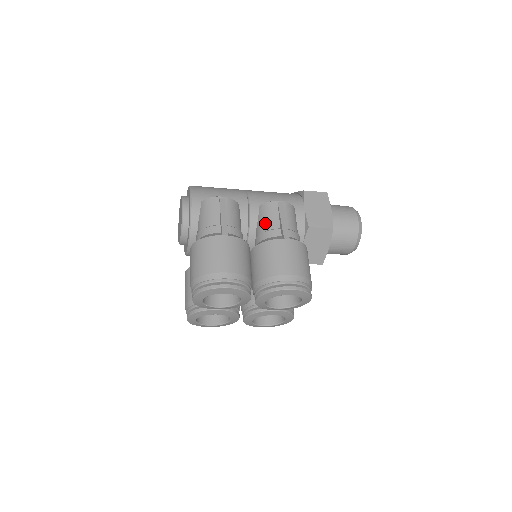
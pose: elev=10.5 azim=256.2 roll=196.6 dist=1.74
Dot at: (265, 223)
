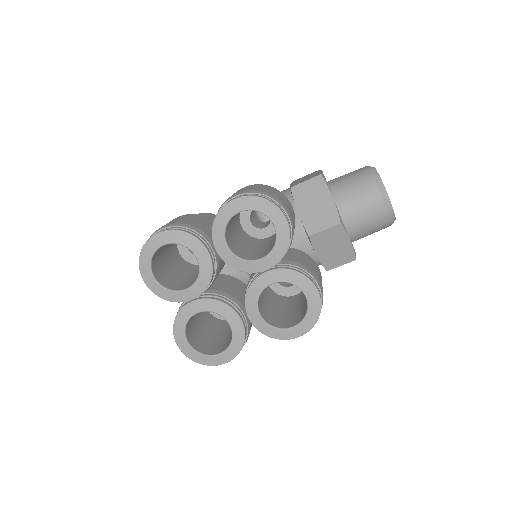
Dot at: occluded
